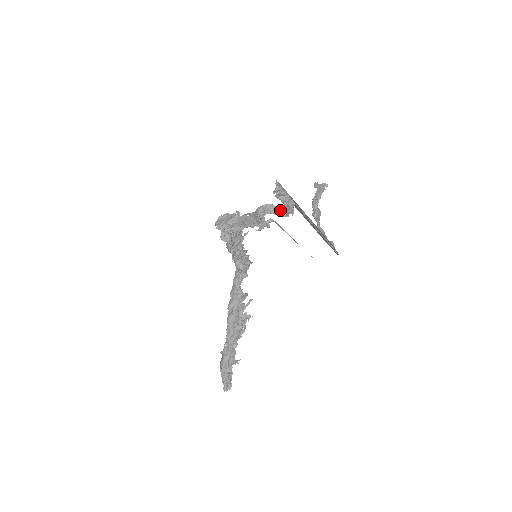
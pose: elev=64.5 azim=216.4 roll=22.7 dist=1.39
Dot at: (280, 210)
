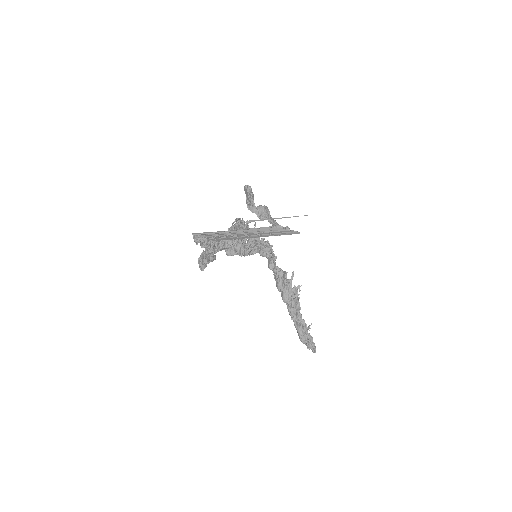
Dot at: occluded
